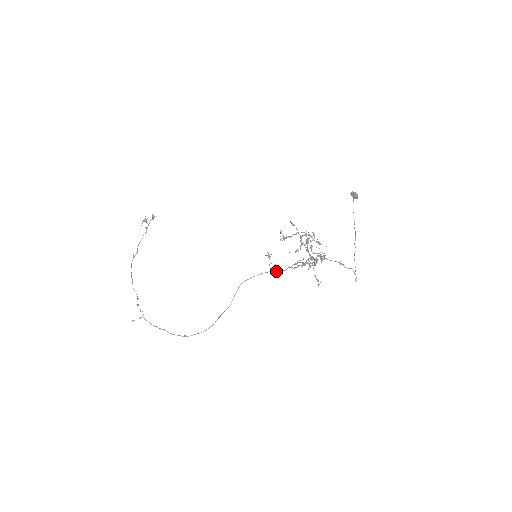
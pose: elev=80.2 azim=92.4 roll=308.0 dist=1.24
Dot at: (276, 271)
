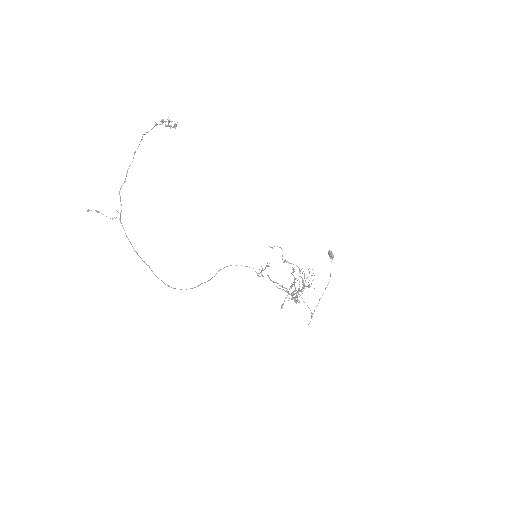
Dot at: occluded
